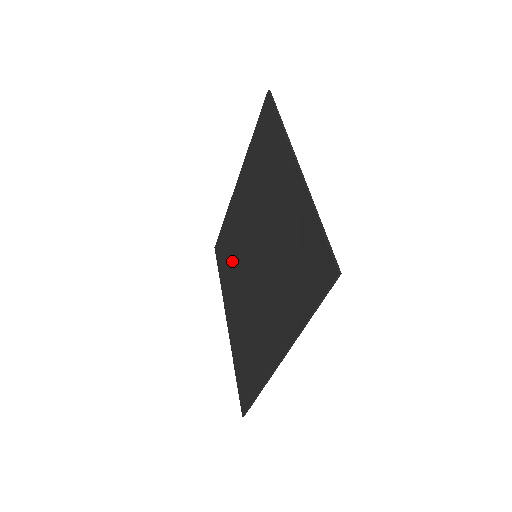
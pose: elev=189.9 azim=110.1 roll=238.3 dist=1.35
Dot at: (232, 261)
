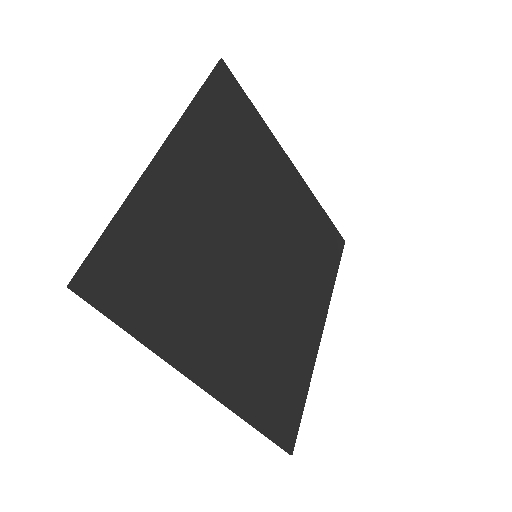
Dot at: (304, 260)
